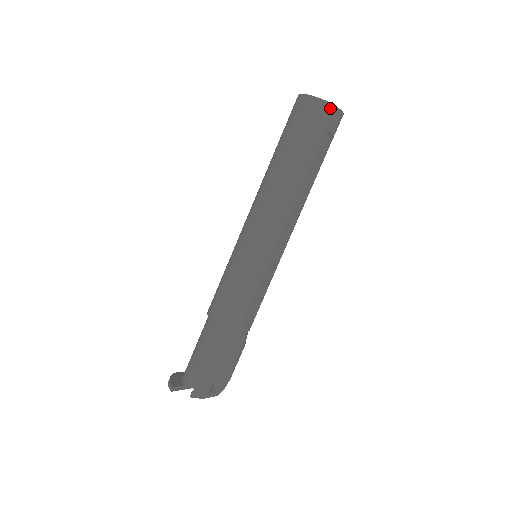
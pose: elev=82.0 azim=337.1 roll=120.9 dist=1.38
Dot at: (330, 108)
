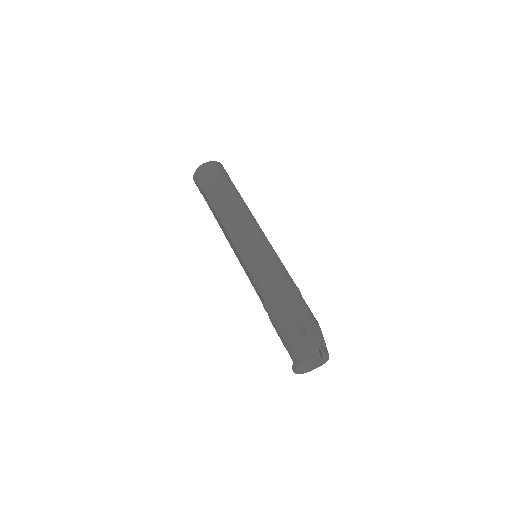
Dot at: (220, 164)
